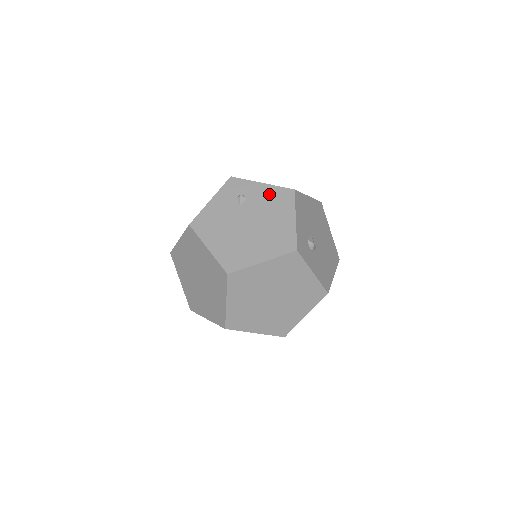
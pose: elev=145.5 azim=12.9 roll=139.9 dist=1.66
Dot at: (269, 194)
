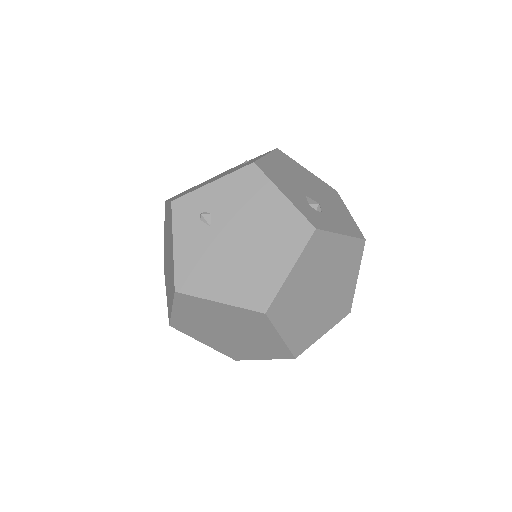
Dot at: (231, 189)
